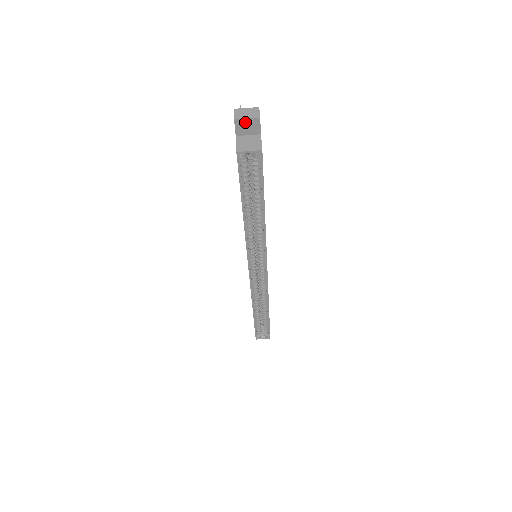
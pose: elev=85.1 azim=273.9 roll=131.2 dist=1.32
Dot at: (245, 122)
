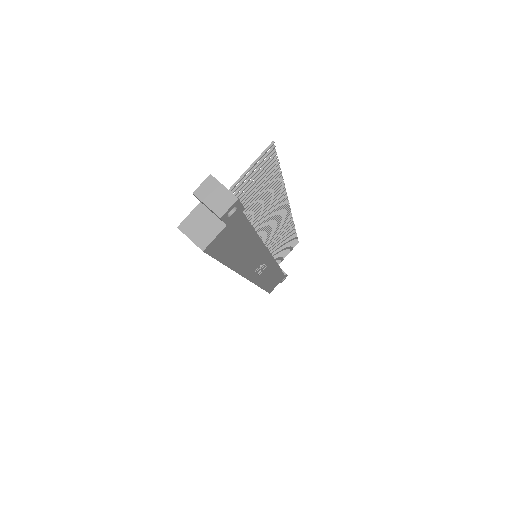
Dot at: (206, 205)
